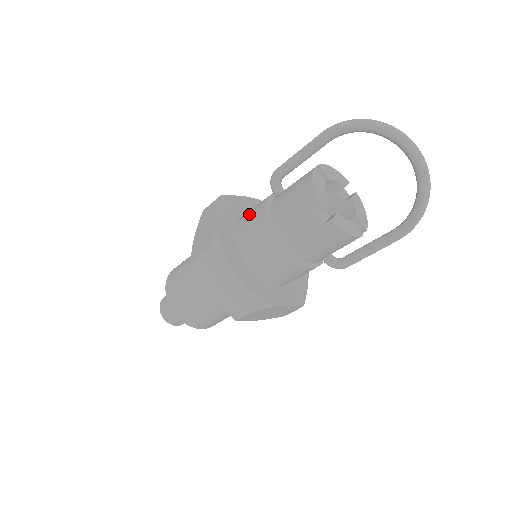
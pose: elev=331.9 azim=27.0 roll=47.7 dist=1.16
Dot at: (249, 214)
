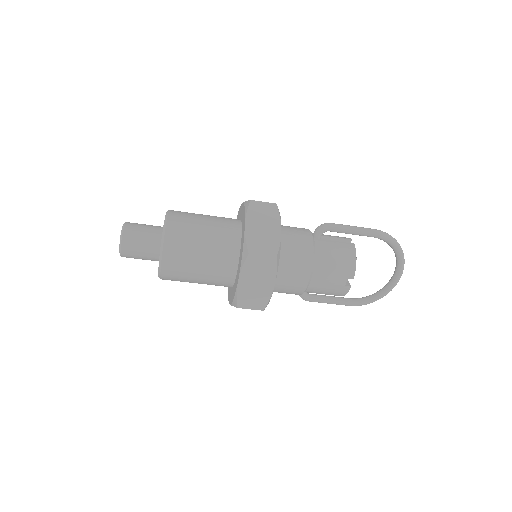
Dot at: (293, 237)
